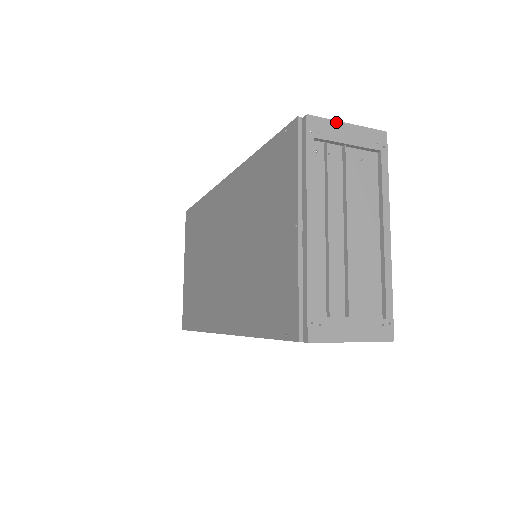
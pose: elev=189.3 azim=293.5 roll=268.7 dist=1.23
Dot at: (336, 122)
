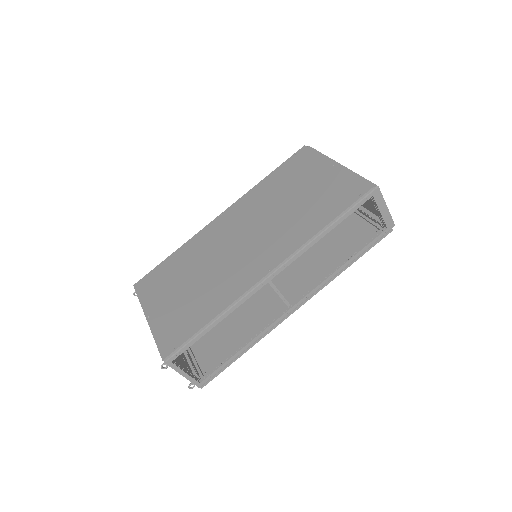
Dot at: occluded
